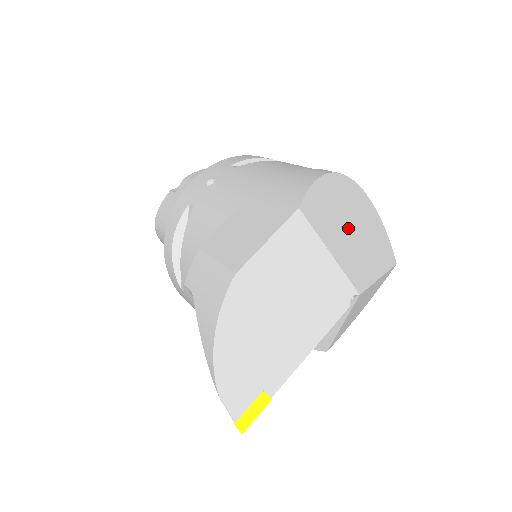
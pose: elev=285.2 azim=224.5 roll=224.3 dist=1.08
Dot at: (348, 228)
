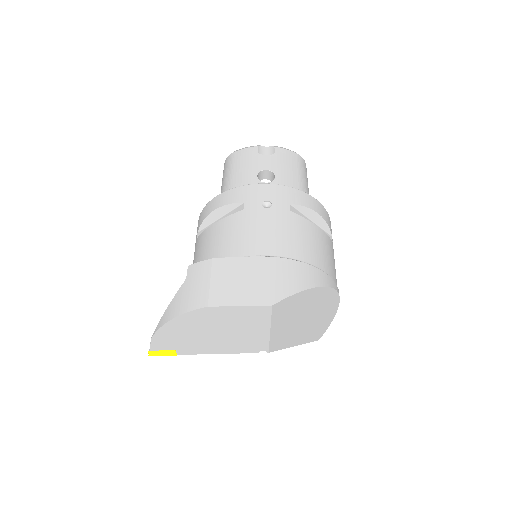
Dot at: (300, 318)
